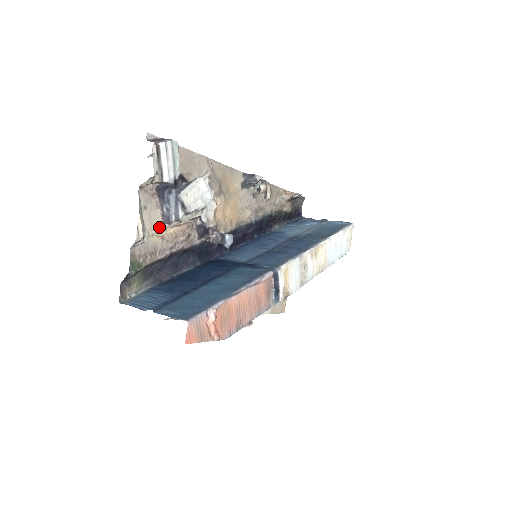
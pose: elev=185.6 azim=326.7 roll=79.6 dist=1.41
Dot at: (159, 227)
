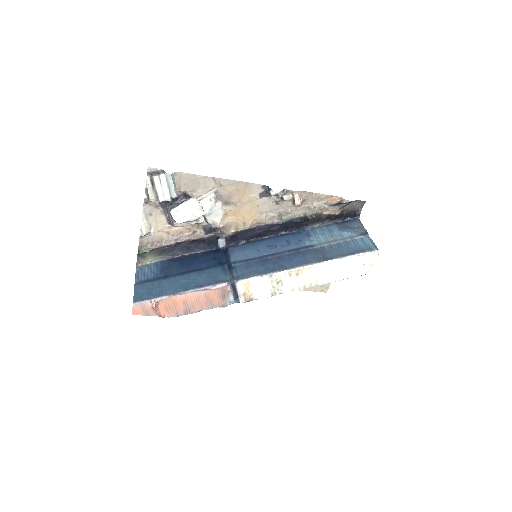
Dot at: (165, 226)
